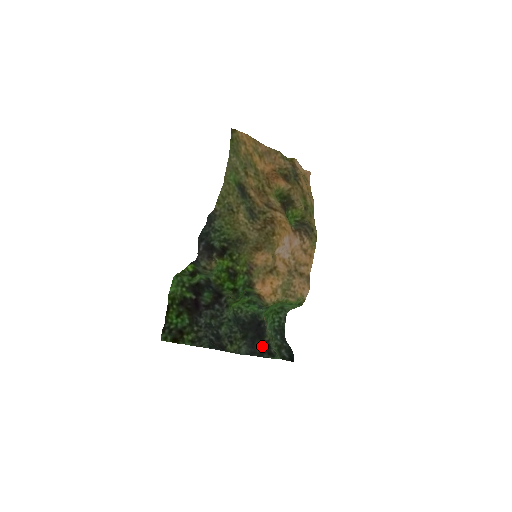
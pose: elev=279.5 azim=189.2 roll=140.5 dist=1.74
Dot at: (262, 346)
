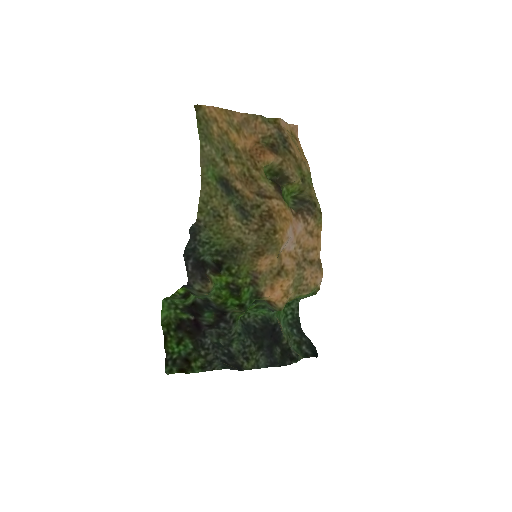
Dot at: (281, 352)
